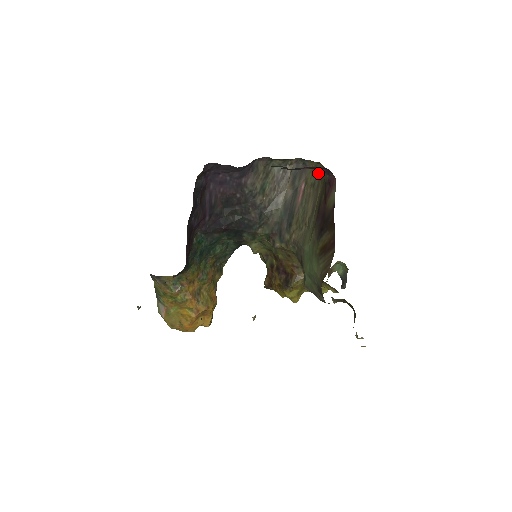
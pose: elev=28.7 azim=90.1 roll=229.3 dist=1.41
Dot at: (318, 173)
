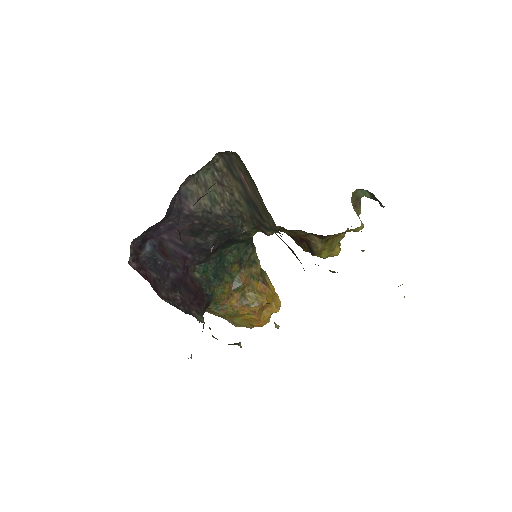
Dot at: (240, 160)
